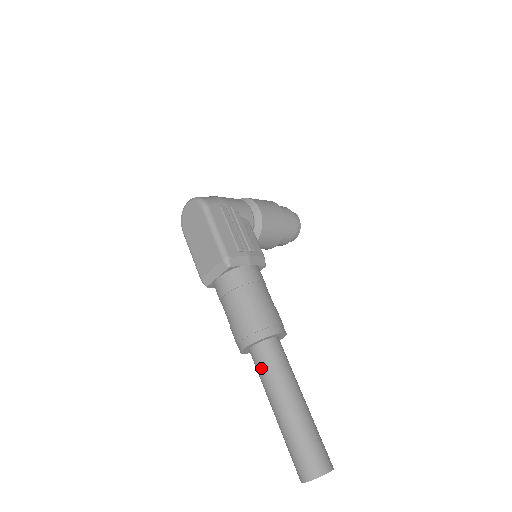
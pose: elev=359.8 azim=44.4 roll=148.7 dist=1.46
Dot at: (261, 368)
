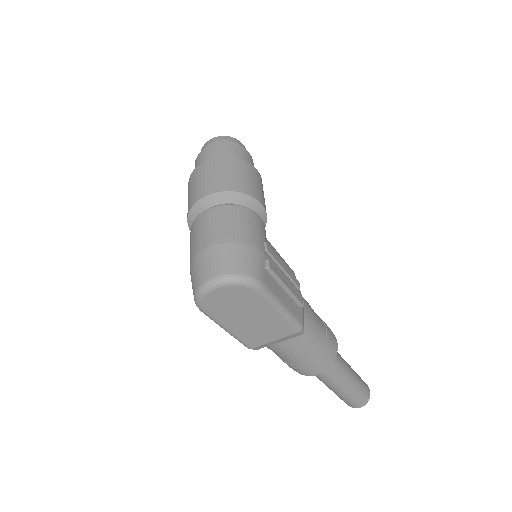
Dot at: (325, 375)
